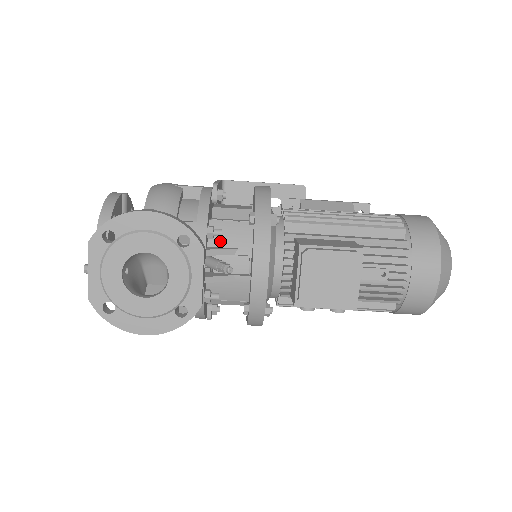
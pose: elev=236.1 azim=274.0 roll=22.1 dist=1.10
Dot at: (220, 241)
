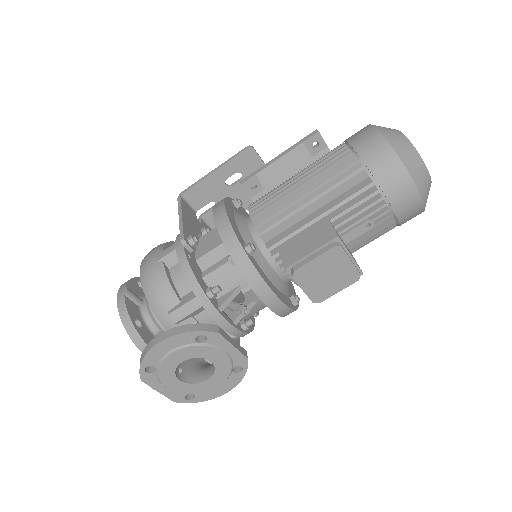
Dot at: (223, 289)
